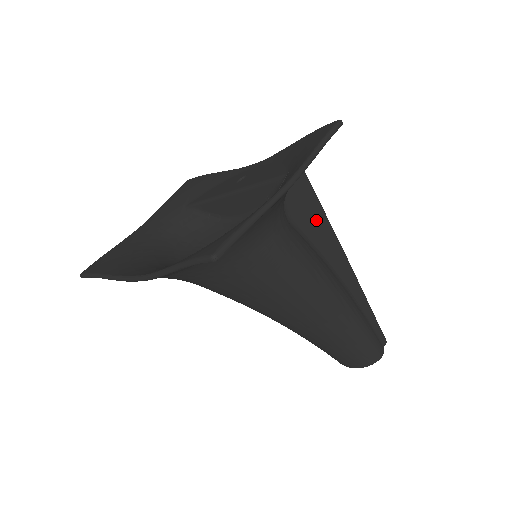
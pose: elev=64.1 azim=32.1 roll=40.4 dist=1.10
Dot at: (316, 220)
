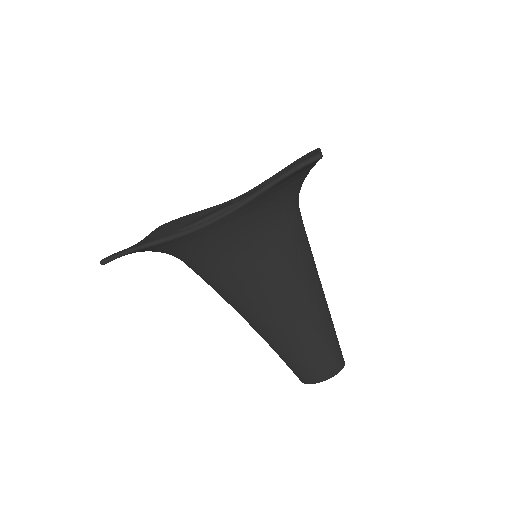
Dot at: occluded
